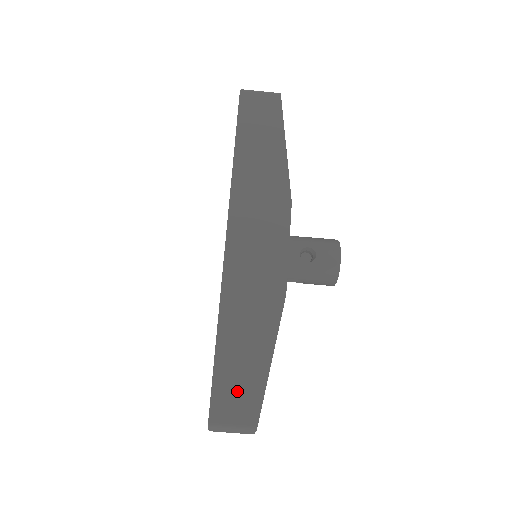
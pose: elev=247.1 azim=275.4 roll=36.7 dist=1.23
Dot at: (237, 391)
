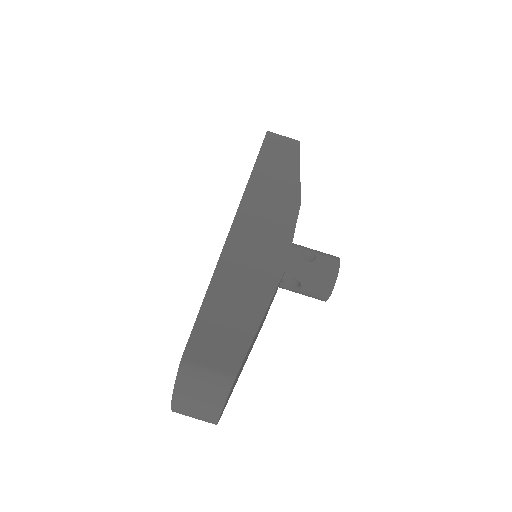
Dot at: (221, 336)
